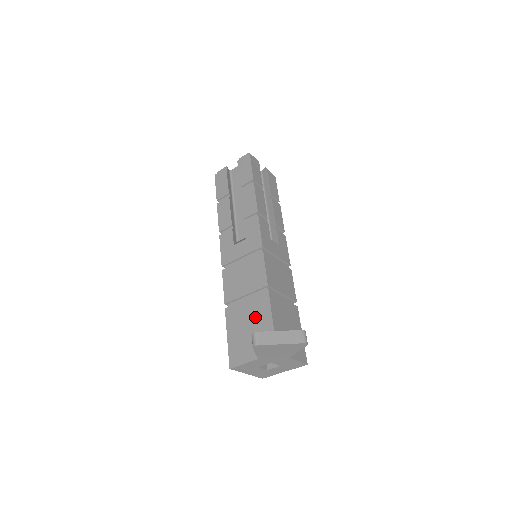
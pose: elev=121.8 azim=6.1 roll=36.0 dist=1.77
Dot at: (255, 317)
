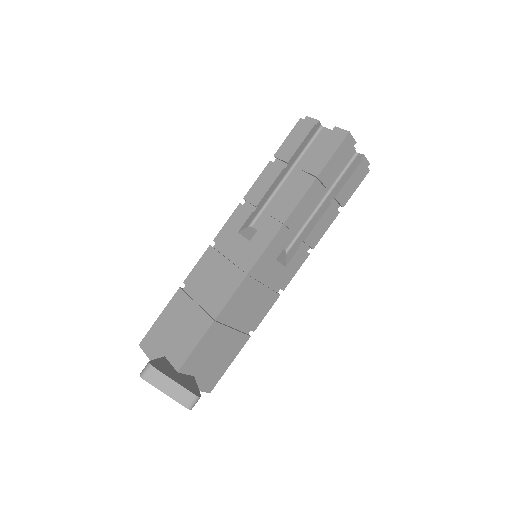
Dot at: (186, 330)
